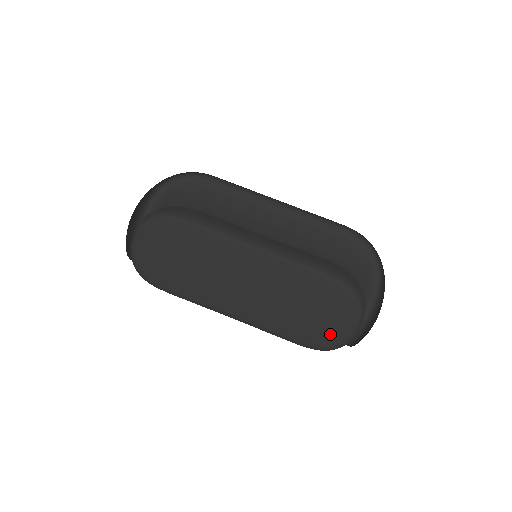
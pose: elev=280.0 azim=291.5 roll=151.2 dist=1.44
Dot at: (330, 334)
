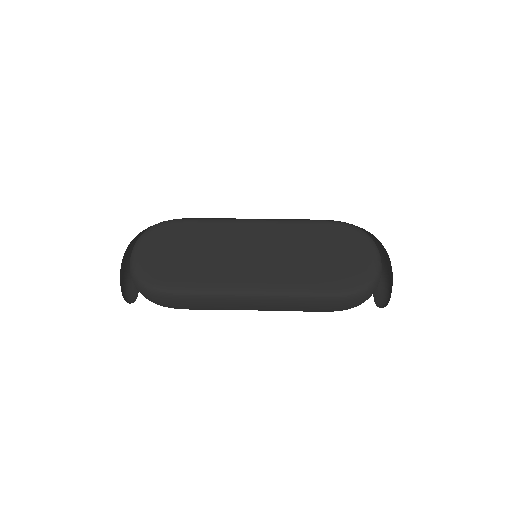
Dot at: (358, 271)
